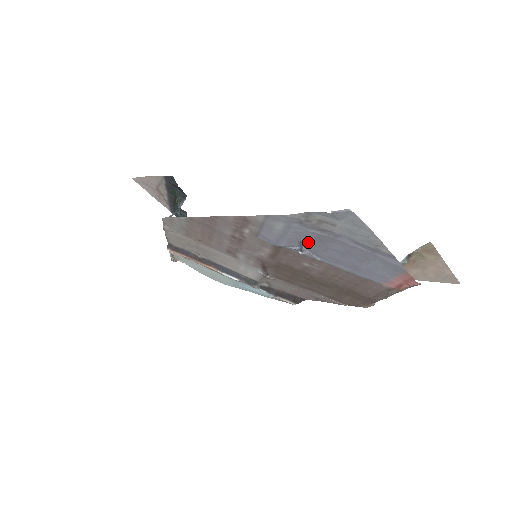
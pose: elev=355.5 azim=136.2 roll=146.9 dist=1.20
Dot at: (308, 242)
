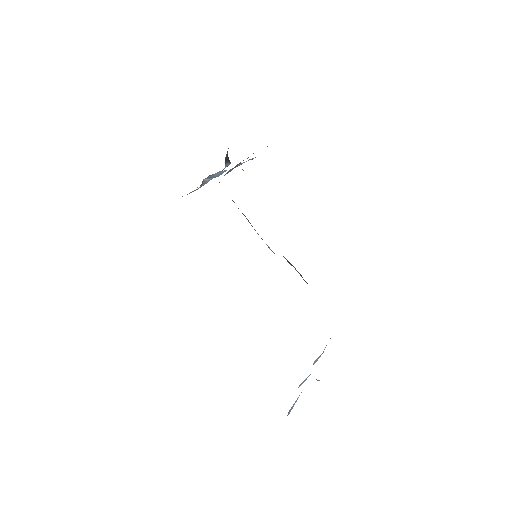
Dot at: occluded
